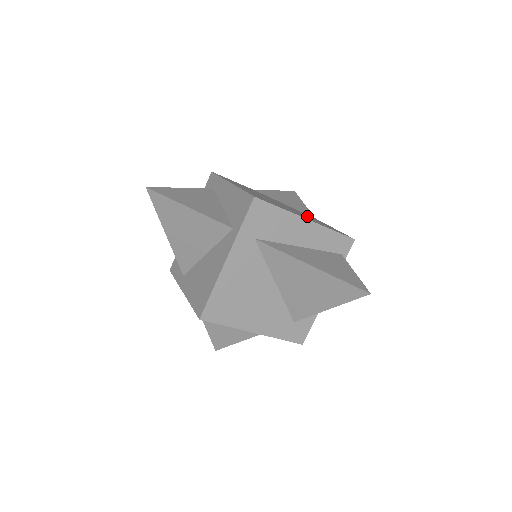
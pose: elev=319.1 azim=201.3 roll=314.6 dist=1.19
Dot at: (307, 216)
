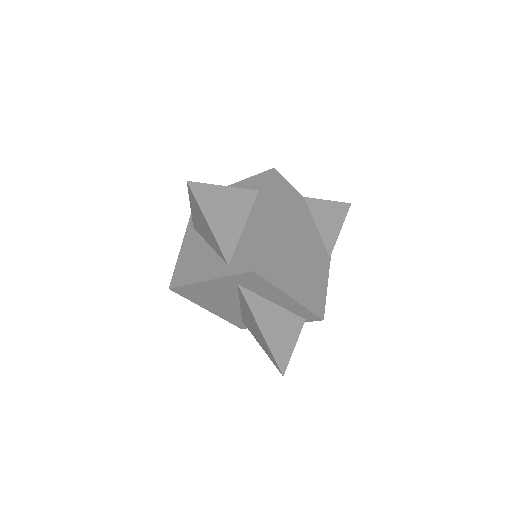
Dot at: (312, 269)
